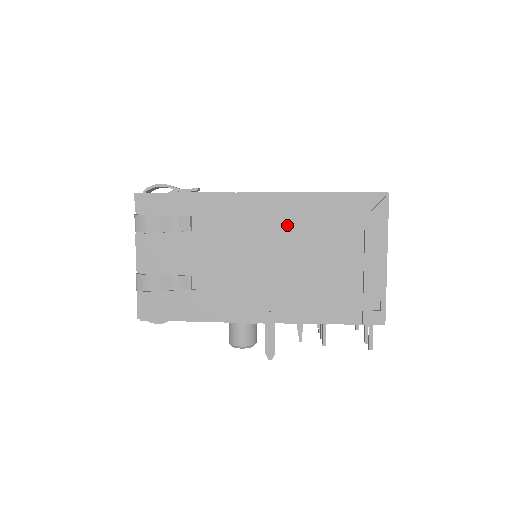
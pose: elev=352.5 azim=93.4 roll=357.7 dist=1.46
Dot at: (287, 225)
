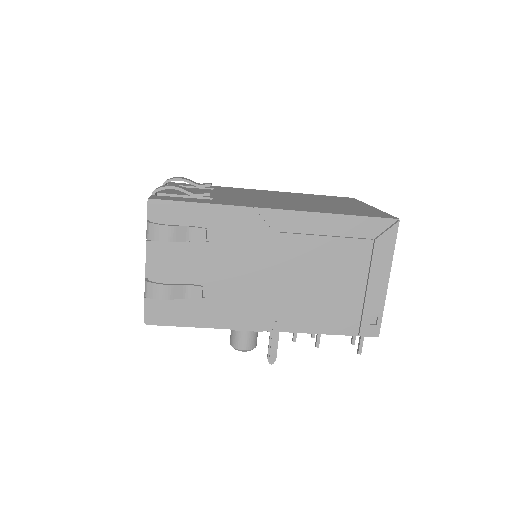
Dot at: (301, 243)
